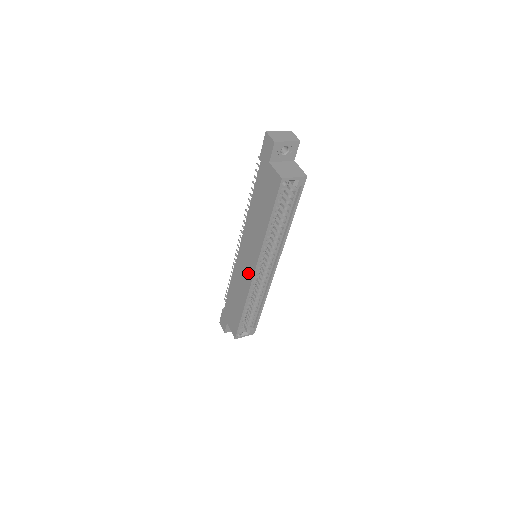
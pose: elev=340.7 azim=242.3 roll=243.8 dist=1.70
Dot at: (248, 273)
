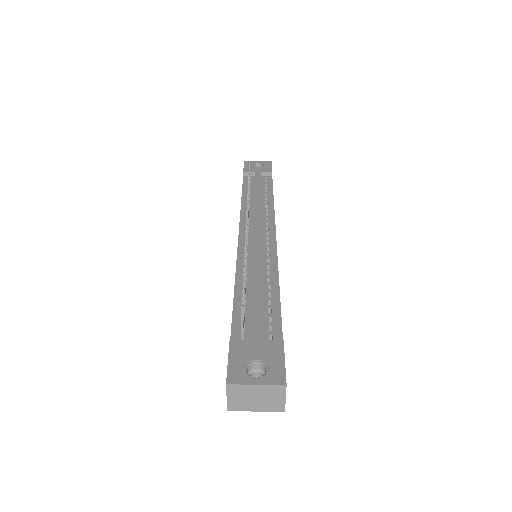
Dot at: occluded
